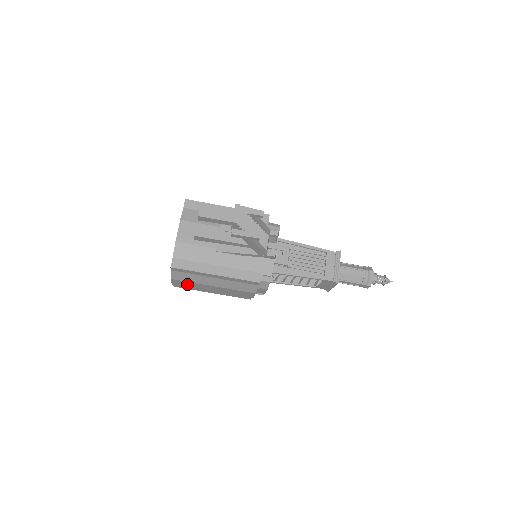
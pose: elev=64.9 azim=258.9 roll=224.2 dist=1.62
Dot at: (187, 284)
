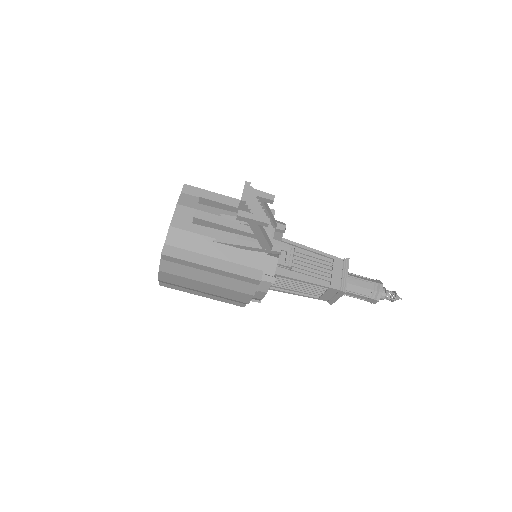
Dot at: (176, 279)
